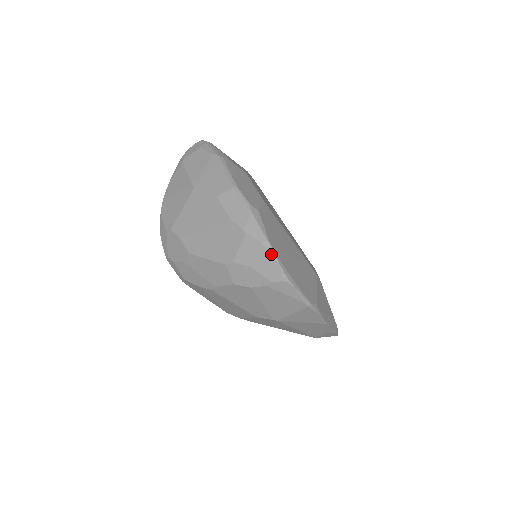
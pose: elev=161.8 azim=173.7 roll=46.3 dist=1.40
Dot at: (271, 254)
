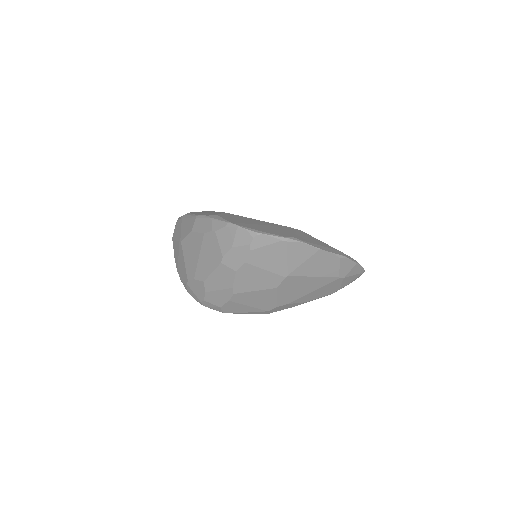
Dot at: (234, 227)
